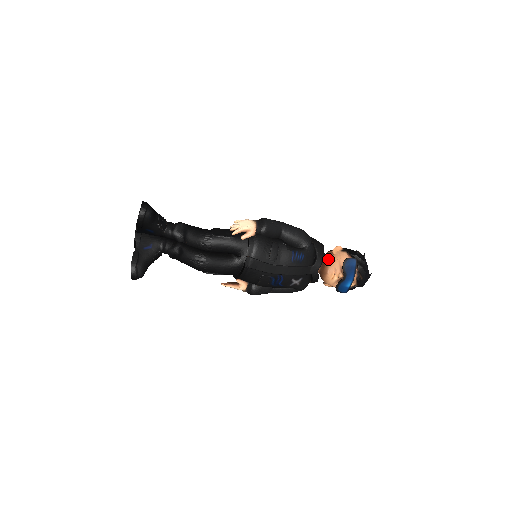
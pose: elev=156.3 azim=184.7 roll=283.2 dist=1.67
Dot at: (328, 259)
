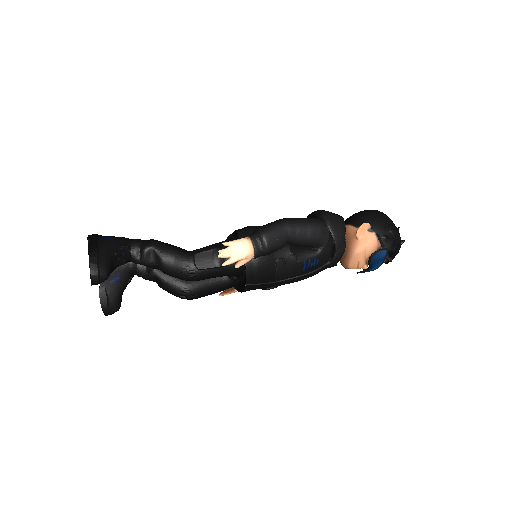
Dot at: (350, 249)
